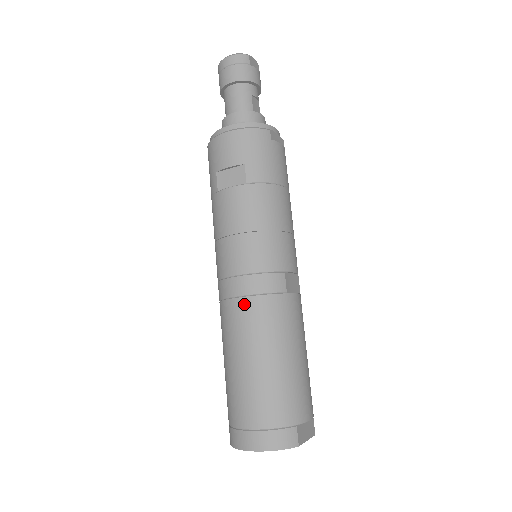
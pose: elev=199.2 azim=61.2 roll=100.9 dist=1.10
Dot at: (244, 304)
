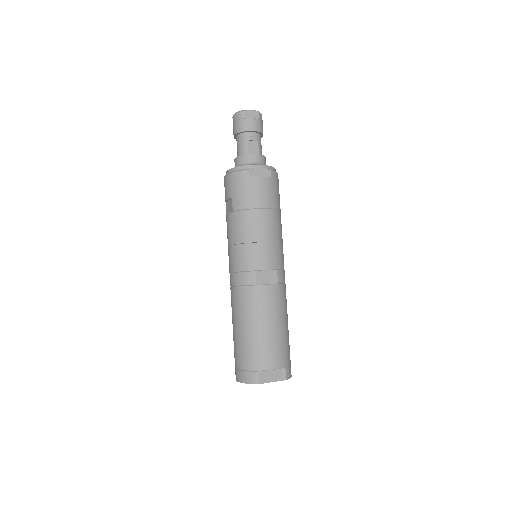
Dot at: (233, 291)
